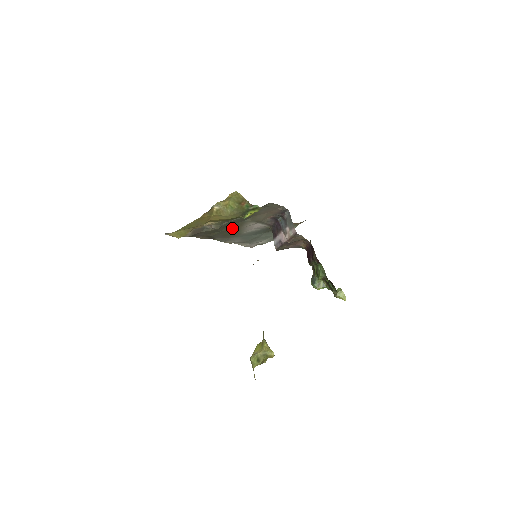
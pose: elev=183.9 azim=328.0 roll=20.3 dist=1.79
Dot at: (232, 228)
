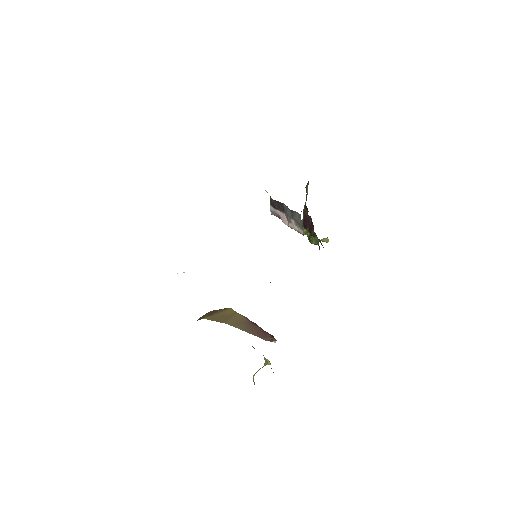
Dot at: occluded
